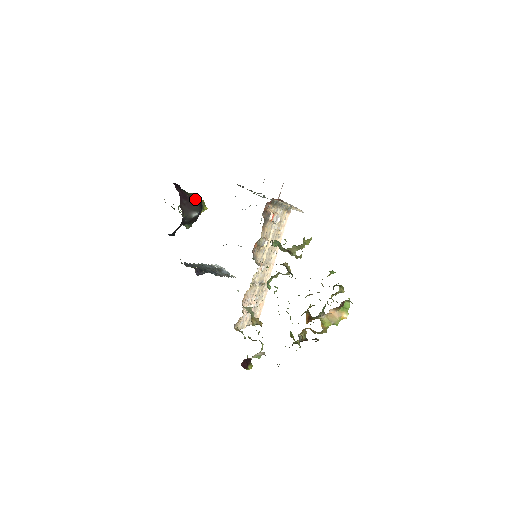
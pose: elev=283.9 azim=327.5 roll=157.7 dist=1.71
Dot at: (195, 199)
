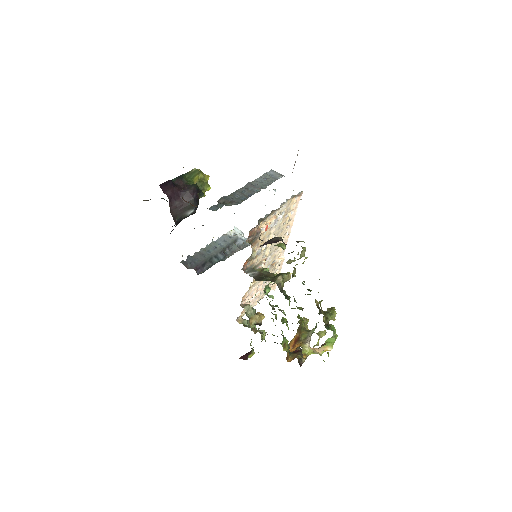
Dot at: (189, 194)
